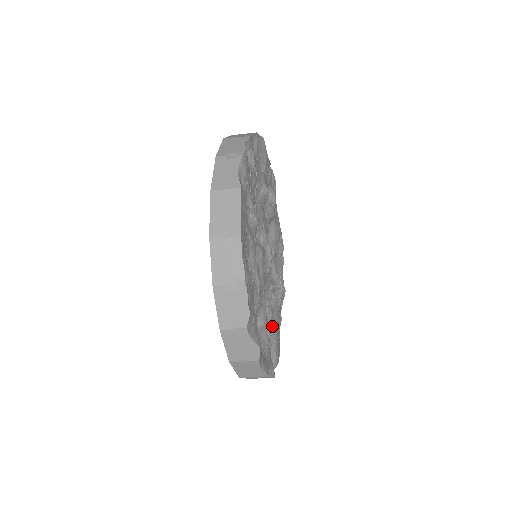
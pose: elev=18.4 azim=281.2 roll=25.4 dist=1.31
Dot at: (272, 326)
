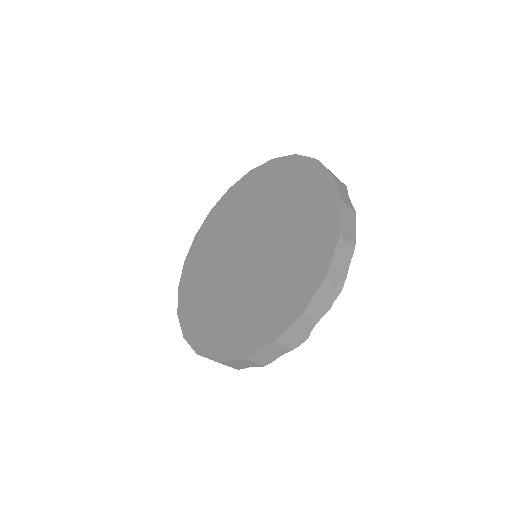
Dot at: occluded
